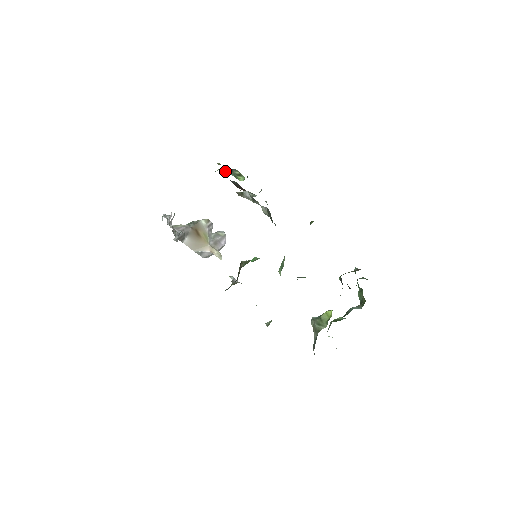
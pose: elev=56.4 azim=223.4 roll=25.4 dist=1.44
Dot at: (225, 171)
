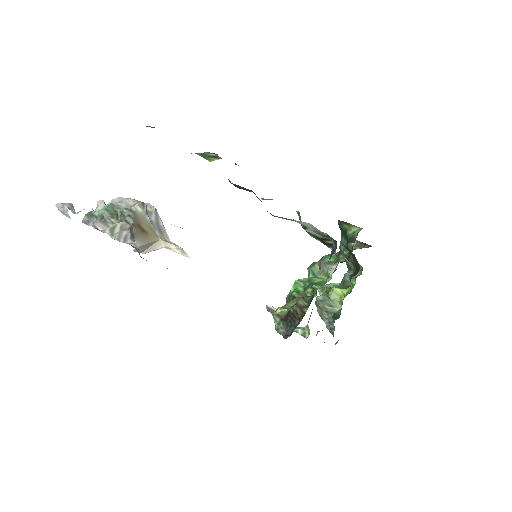
Dot at: occluded
